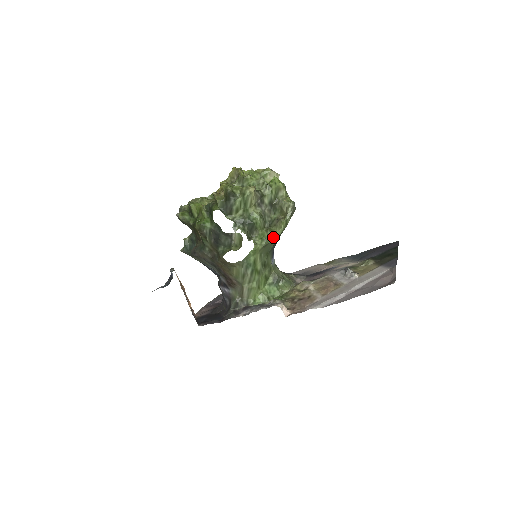
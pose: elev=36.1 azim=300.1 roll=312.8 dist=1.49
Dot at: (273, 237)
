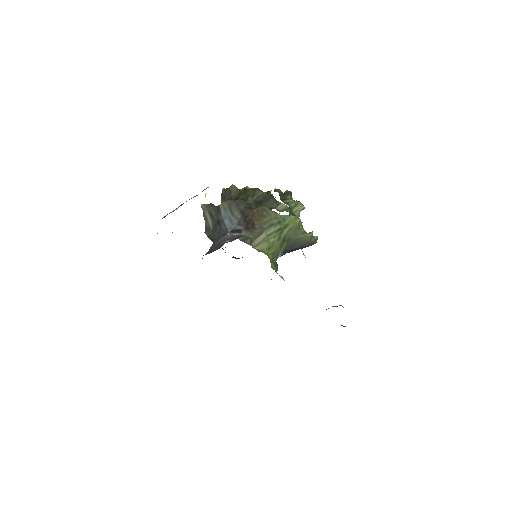
Dot at: (302, 233)
